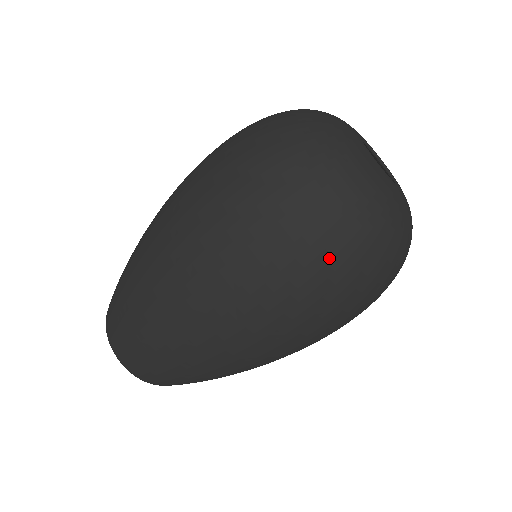
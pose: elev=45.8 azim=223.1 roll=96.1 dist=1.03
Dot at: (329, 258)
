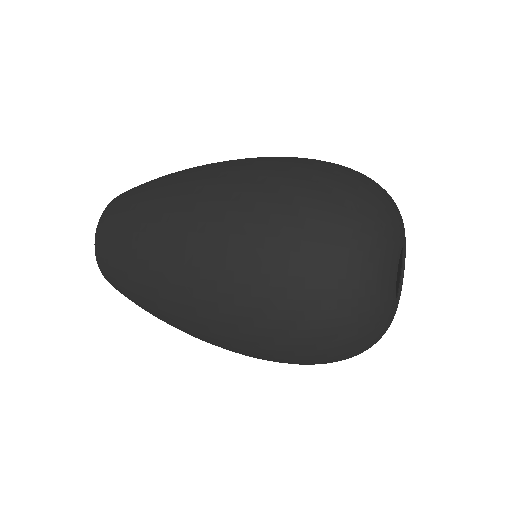
Dot at: (302, 328)
